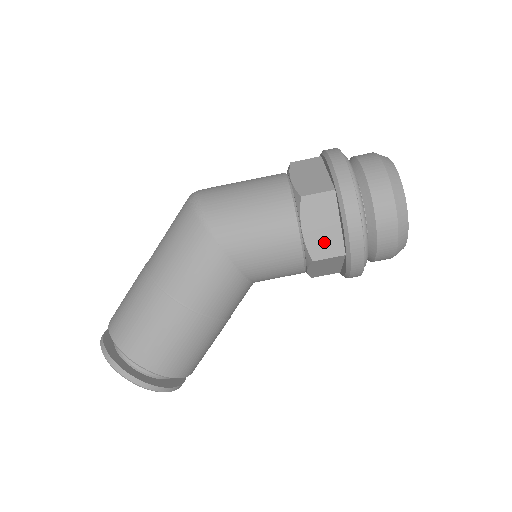
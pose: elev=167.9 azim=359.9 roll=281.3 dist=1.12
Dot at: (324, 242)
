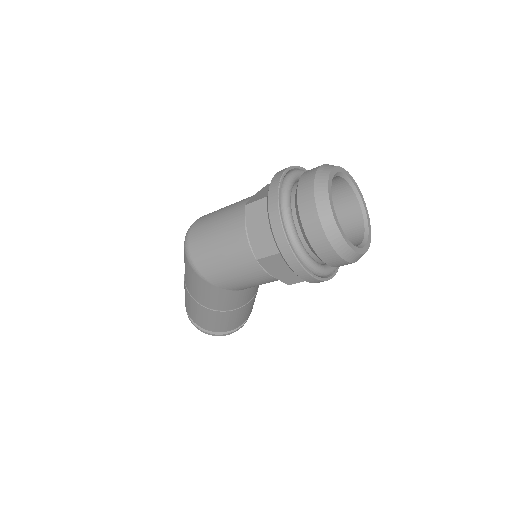
Dot at: (291, 276)
